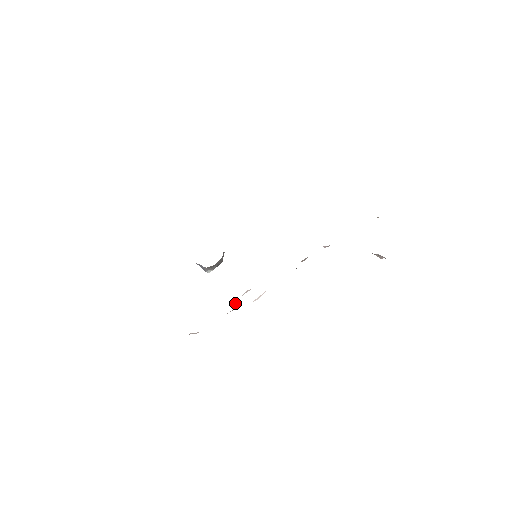
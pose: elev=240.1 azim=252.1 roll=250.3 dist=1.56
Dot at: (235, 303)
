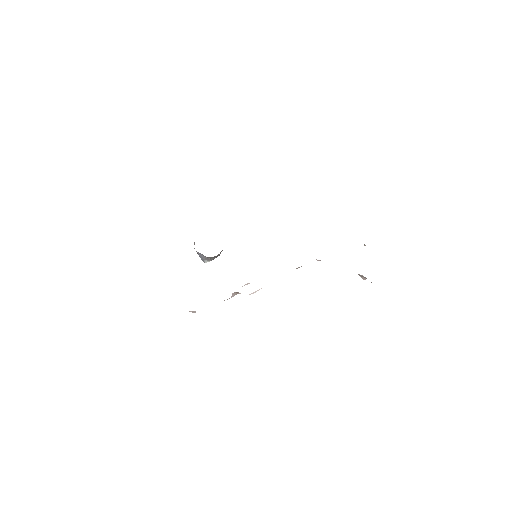
Dot at: (234, 292)
